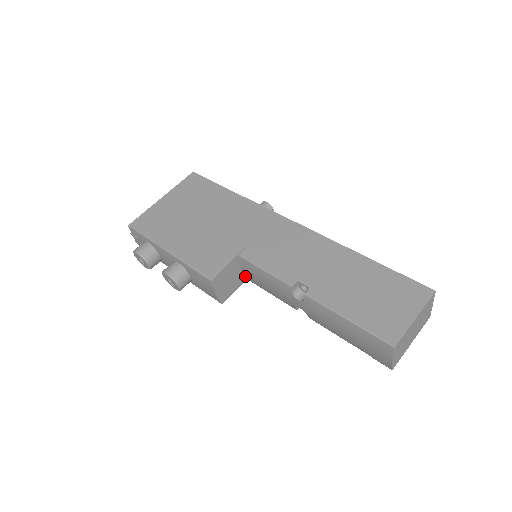
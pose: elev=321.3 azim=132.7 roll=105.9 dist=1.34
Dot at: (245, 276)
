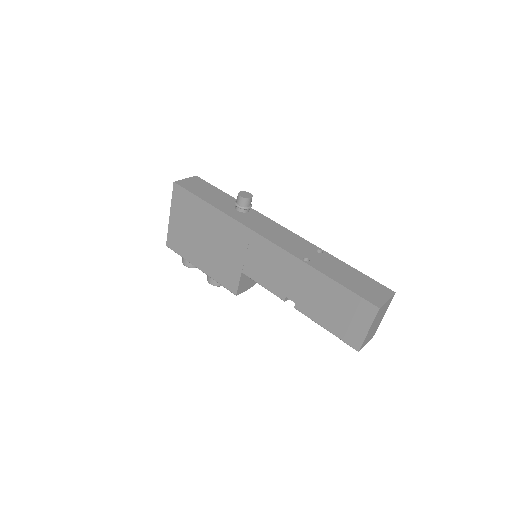
Dot at: occluded
